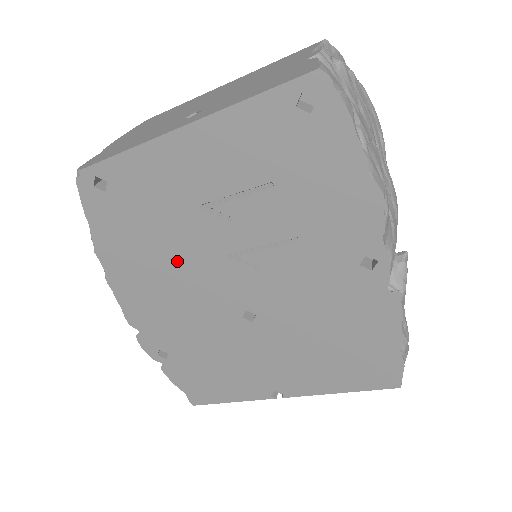
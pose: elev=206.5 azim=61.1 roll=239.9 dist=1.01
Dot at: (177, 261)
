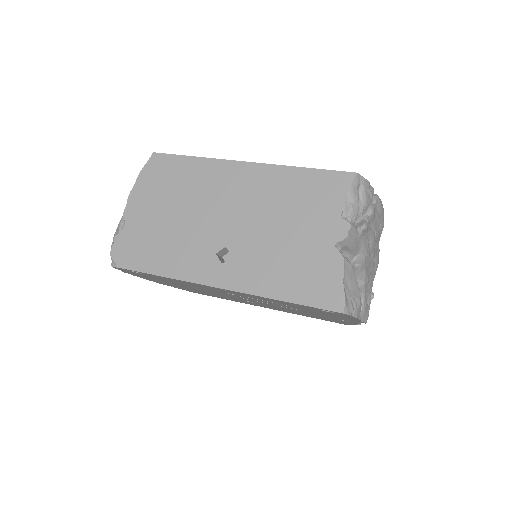
Dot at: (197, 288)
